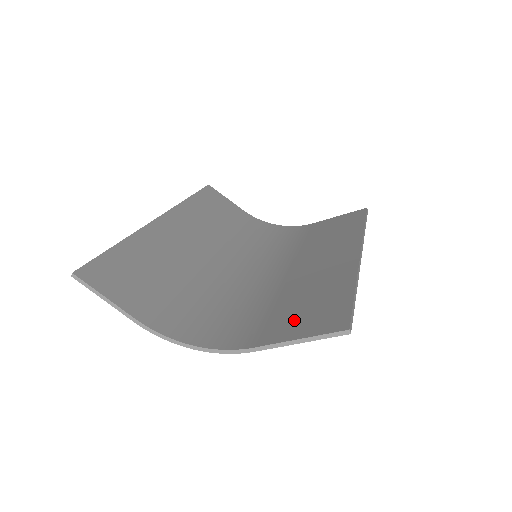
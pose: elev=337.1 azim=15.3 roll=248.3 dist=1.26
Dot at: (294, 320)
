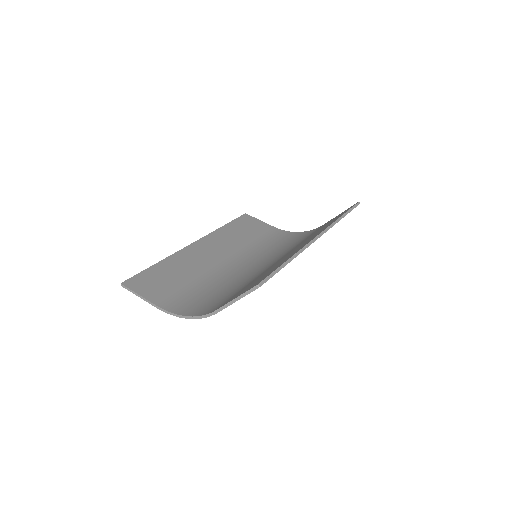
Dot at: (245, 289)
